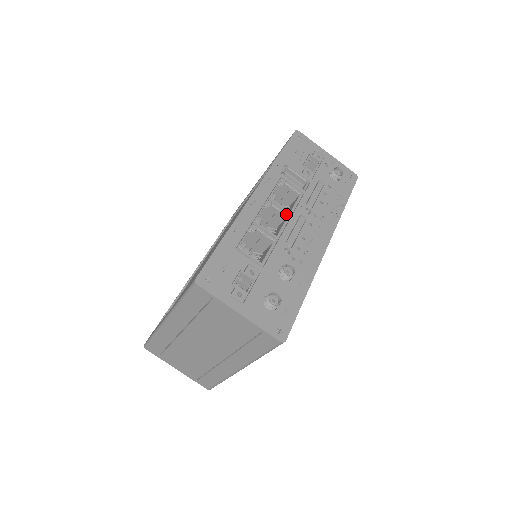
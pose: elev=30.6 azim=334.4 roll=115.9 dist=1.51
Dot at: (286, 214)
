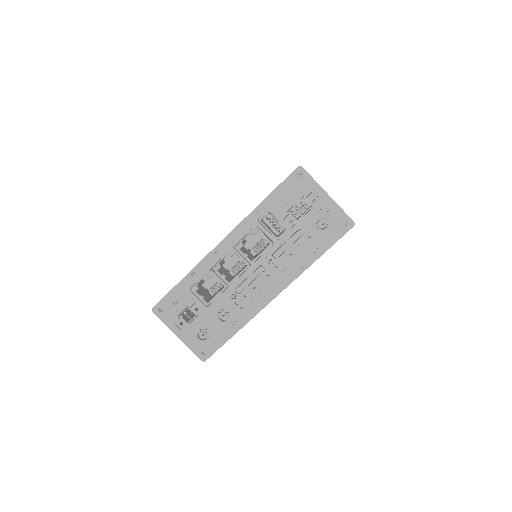
Dot at: (246, 263)
